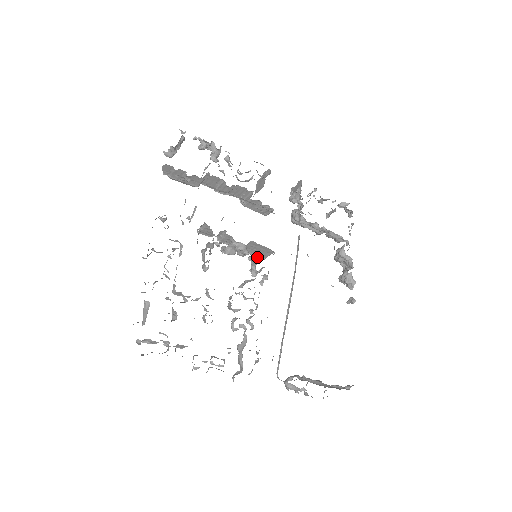
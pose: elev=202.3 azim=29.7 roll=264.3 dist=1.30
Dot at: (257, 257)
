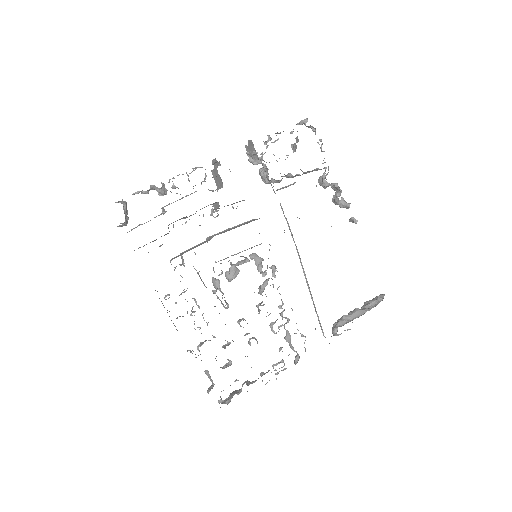
Dot at: occluded
